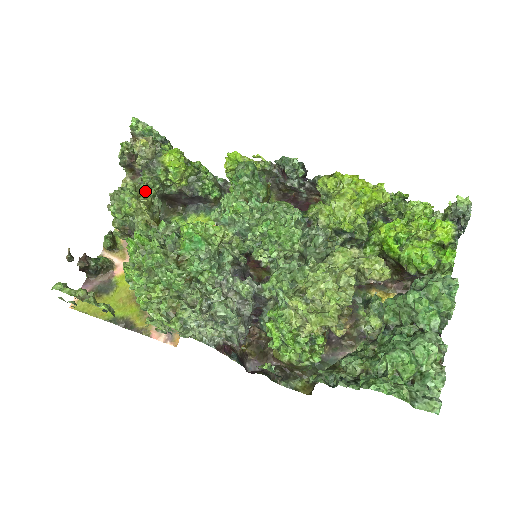
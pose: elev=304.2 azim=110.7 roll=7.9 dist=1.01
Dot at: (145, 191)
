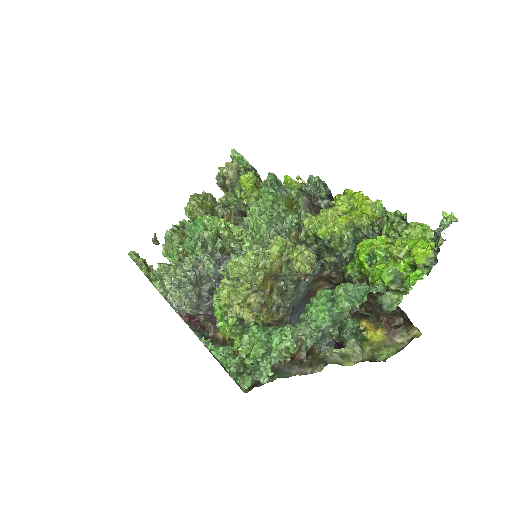
Dot at: occluded
